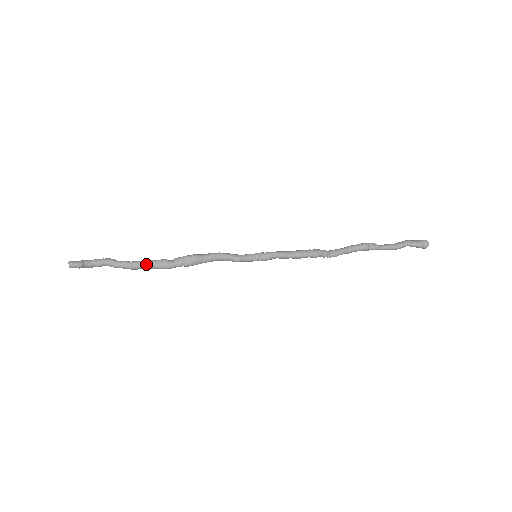
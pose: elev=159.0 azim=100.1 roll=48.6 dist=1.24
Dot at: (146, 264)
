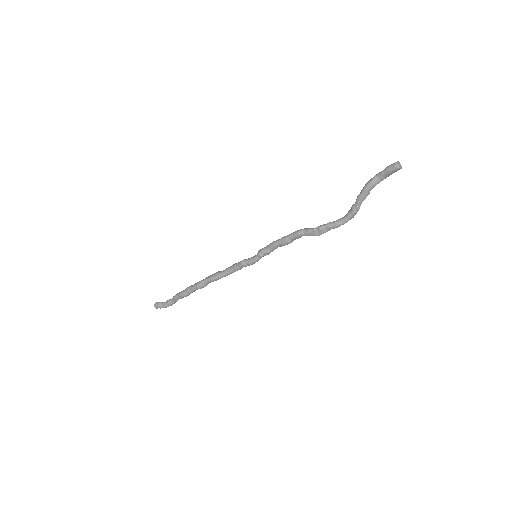
Dot at: (188, 287)
